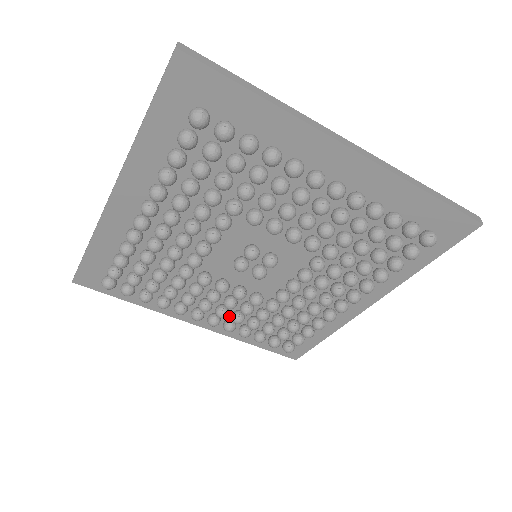
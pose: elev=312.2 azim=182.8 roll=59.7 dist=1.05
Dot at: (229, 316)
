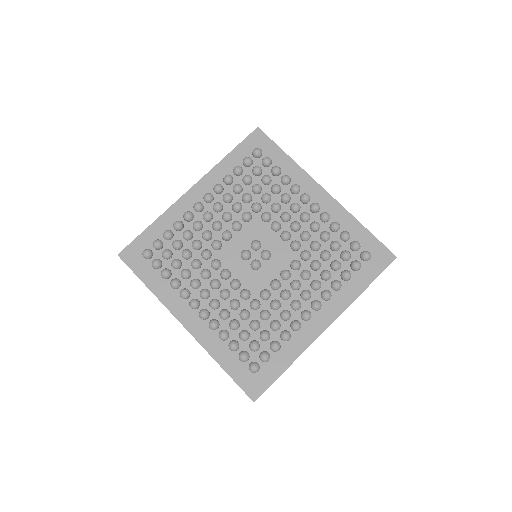
Dot at: occluded
